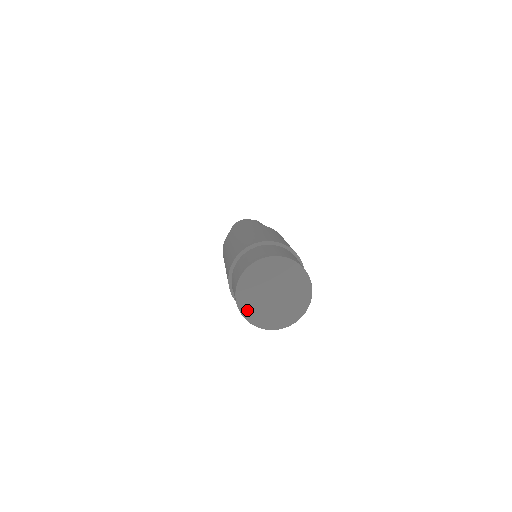
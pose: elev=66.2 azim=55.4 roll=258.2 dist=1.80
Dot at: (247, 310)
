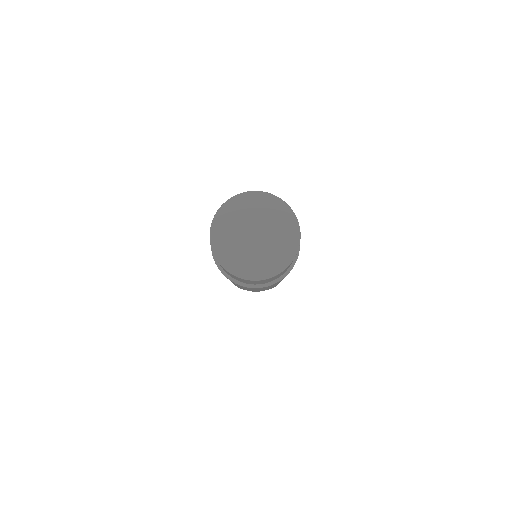
Dot at: (239, 269)
